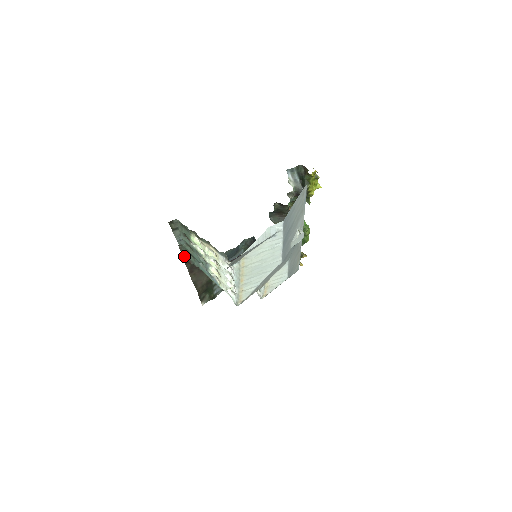
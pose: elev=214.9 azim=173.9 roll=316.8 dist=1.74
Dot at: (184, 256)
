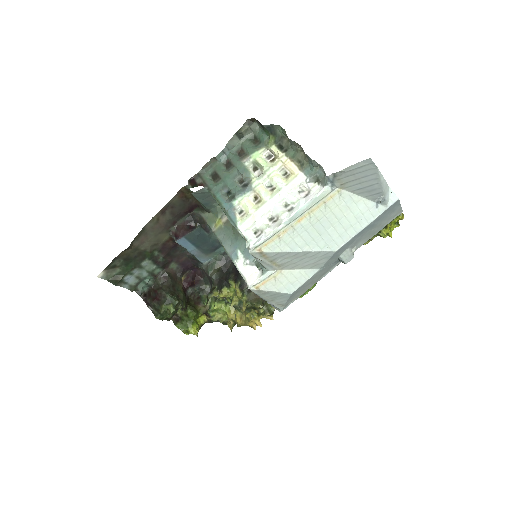
Dot at: (197, 177)
